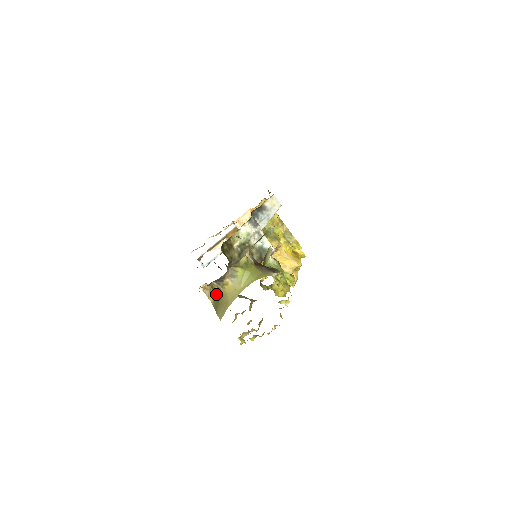
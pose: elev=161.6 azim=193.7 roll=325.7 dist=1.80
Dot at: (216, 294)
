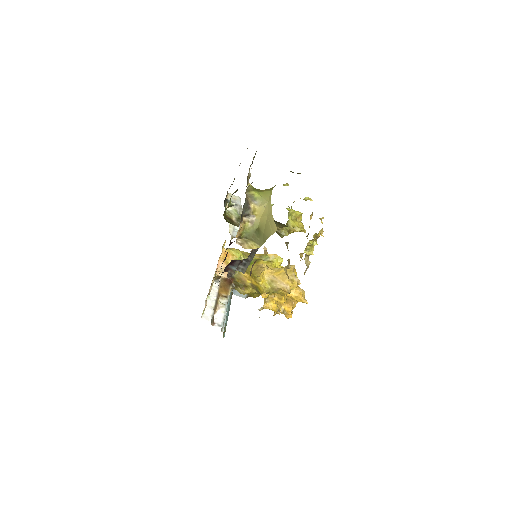
Dot at: (254, 234)
